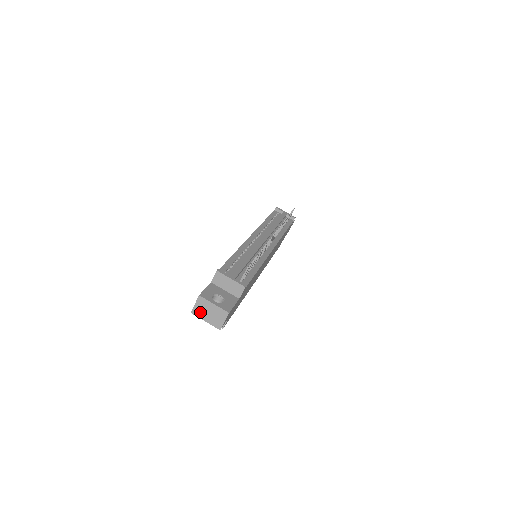
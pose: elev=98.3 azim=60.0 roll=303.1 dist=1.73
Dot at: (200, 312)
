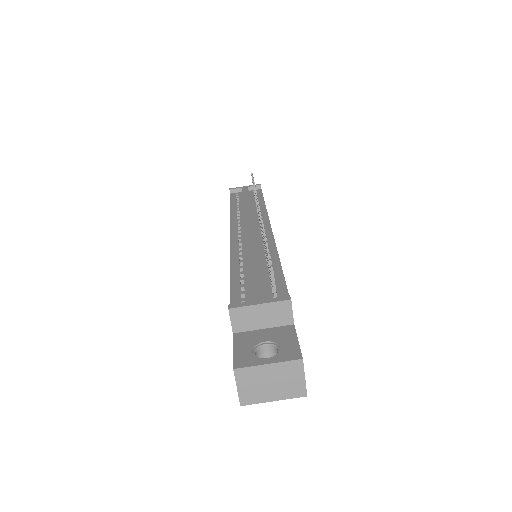
Dot at: (254, 393)
